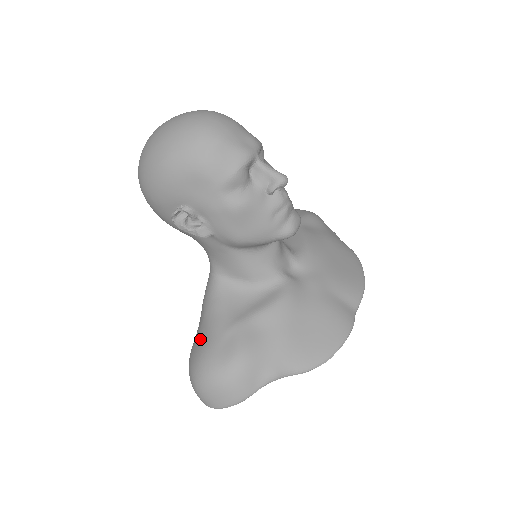
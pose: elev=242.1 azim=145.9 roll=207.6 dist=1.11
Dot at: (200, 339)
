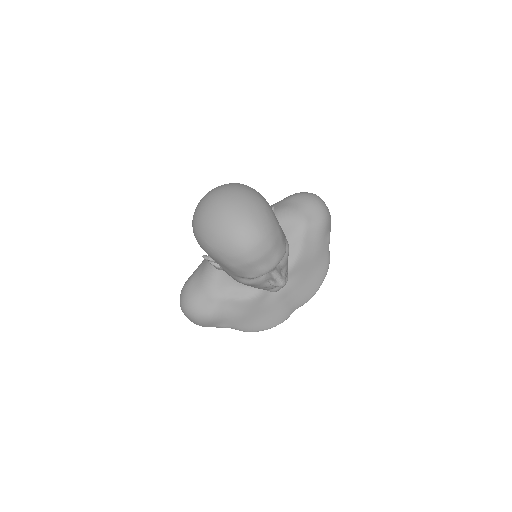
Dot at: (195, 286)
